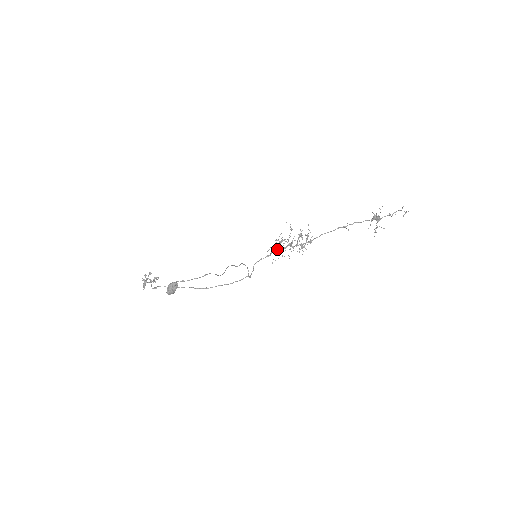
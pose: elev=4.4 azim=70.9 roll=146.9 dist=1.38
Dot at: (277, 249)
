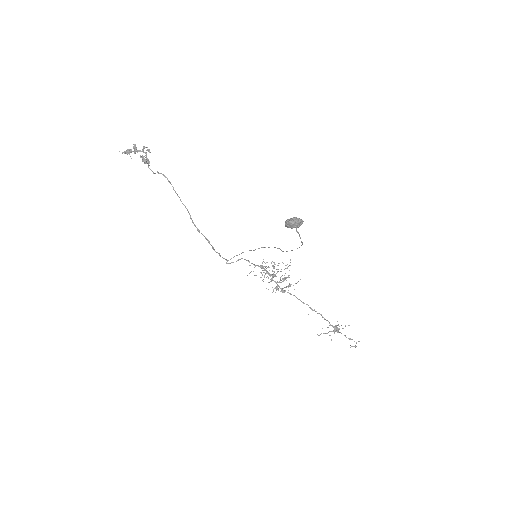
Dot at: occluded
